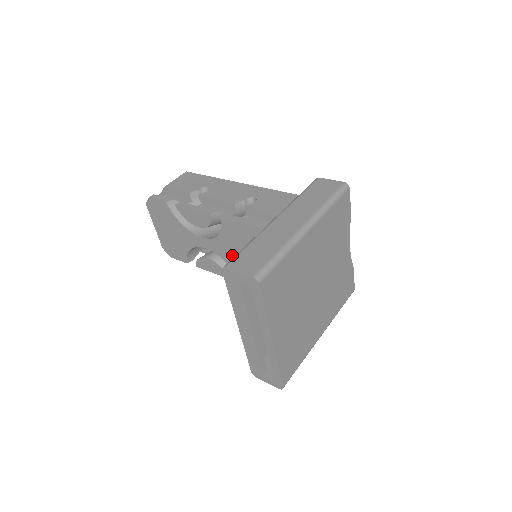
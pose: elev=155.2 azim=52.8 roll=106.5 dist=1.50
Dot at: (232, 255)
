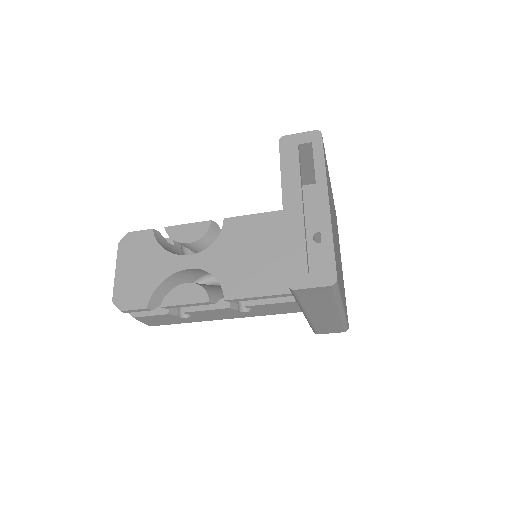
Dot at: (226, 261)
